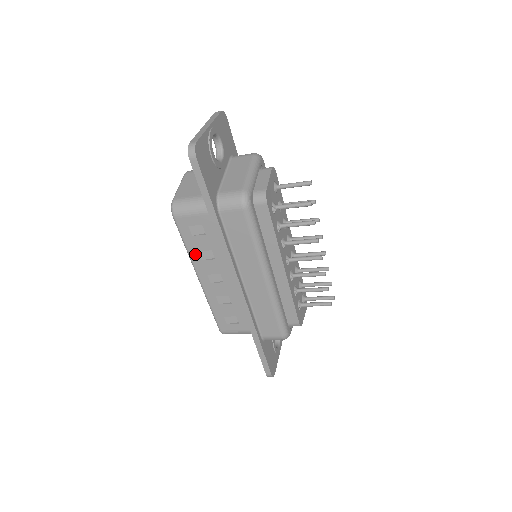
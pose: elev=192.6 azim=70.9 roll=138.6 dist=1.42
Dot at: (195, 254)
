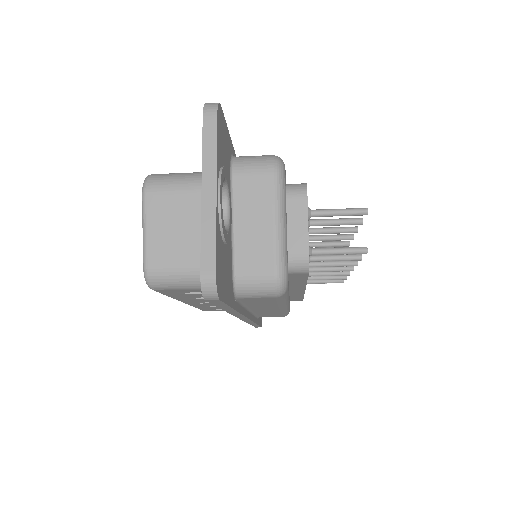
Dot at: (182, 298)
